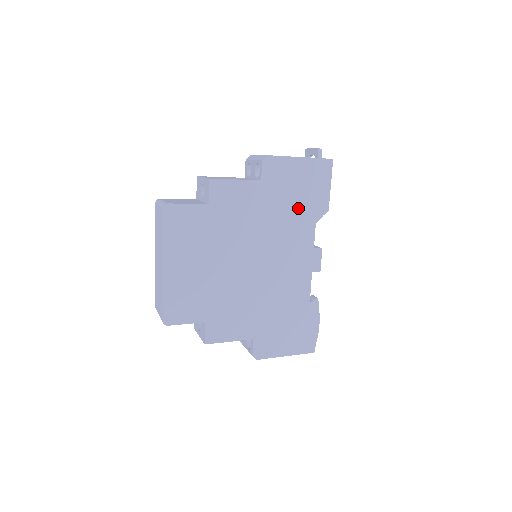
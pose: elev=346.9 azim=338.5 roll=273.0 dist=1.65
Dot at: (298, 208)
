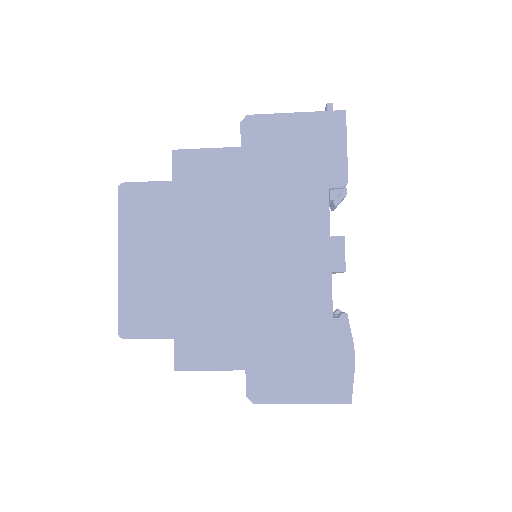
Dot at: (298, 180)
